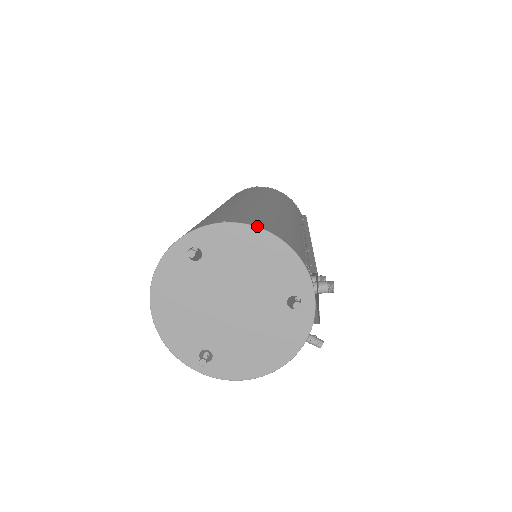
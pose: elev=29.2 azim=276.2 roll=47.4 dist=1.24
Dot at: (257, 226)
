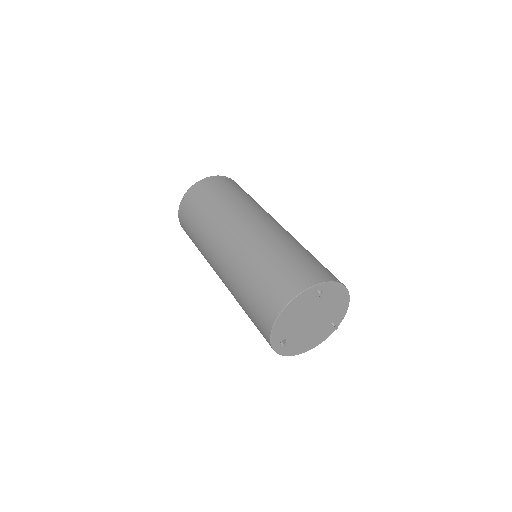
Dot at: occluded
